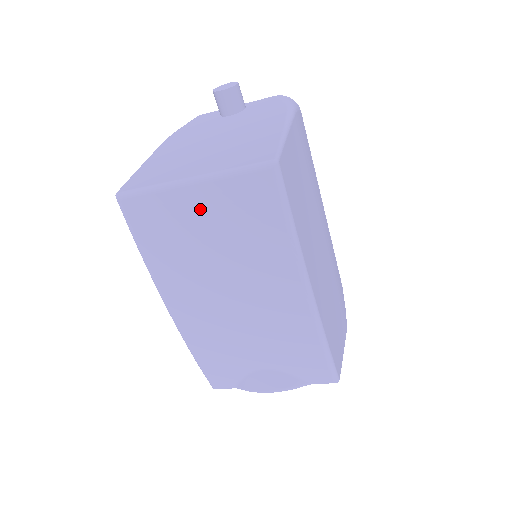
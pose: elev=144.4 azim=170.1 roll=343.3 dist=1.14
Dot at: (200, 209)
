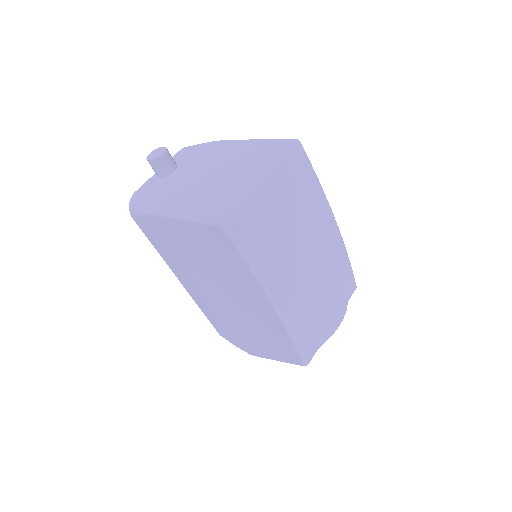
Dot at: (276, 197)
